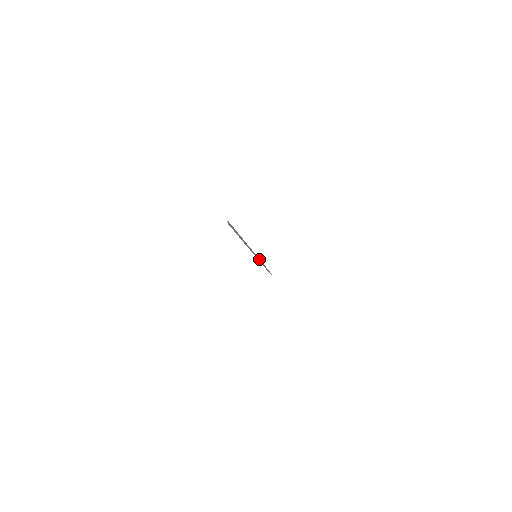
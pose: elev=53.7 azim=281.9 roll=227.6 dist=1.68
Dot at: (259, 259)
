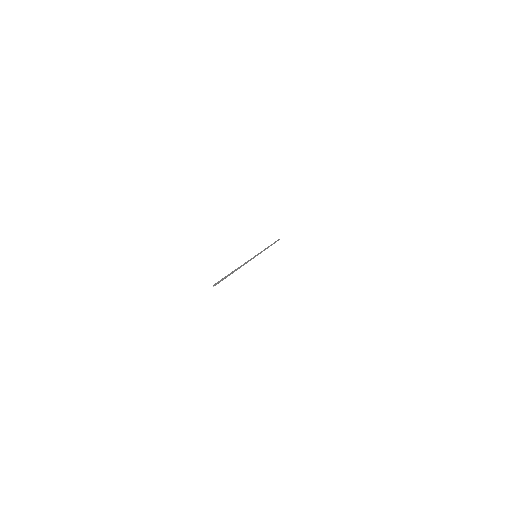
Dot at: (261, 252)
